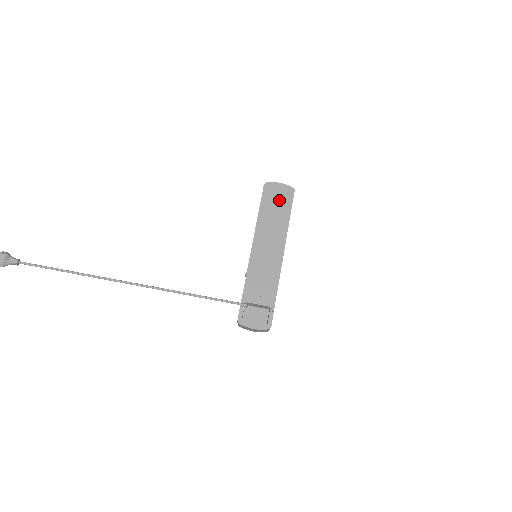
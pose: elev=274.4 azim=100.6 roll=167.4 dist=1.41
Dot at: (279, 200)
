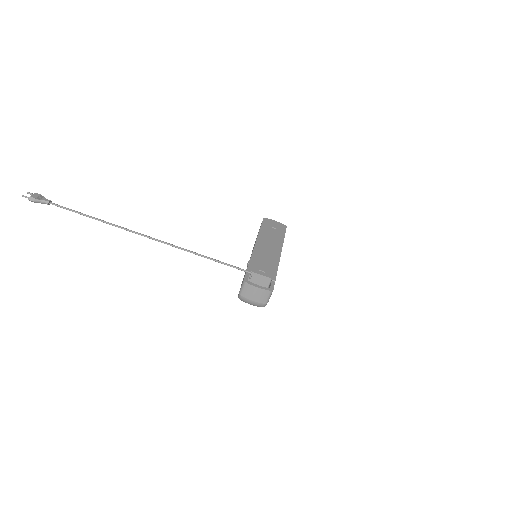
Dot at: (275, 228)
